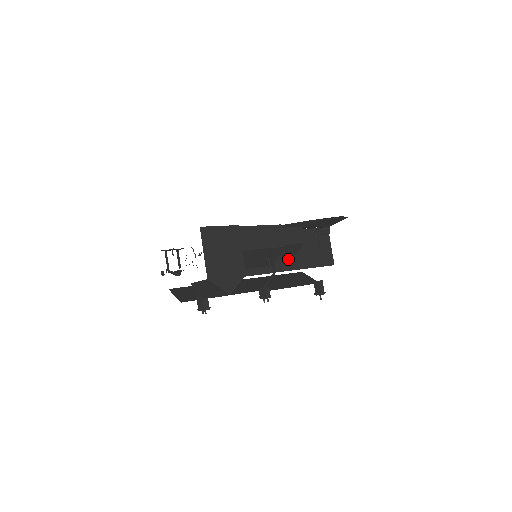
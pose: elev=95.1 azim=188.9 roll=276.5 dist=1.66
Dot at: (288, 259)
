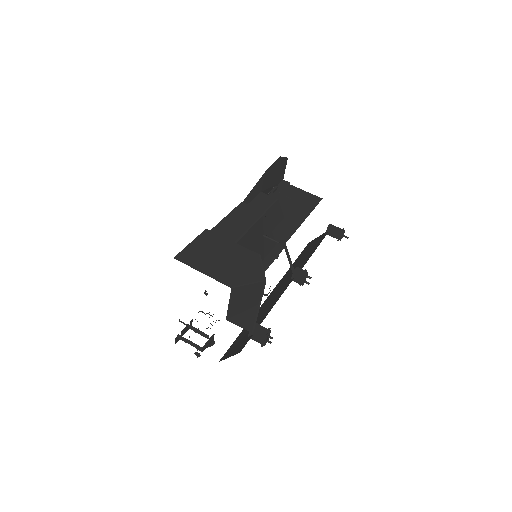
Dot at: (282, 227)
